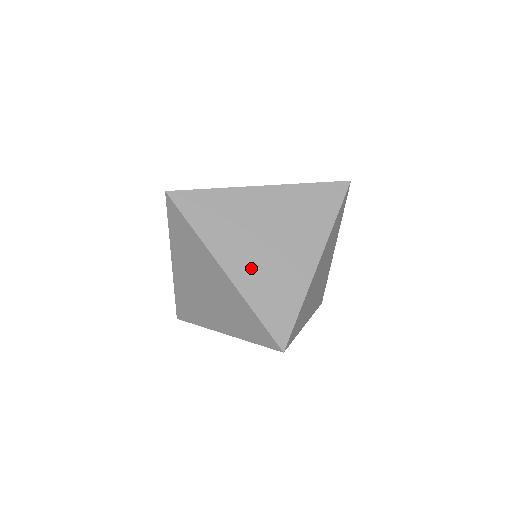
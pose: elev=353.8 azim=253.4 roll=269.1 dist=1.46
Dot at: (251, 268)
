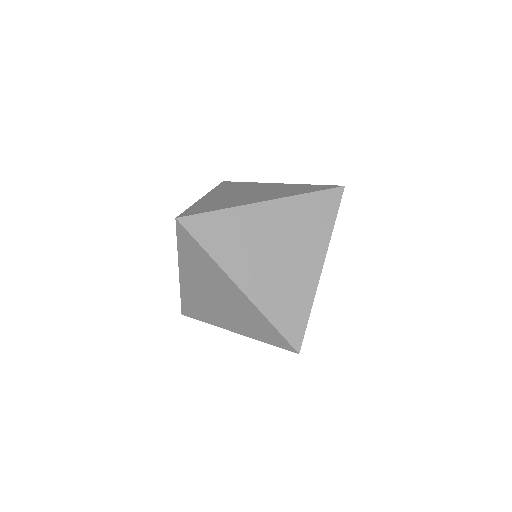
Dot at: (264, 282)
